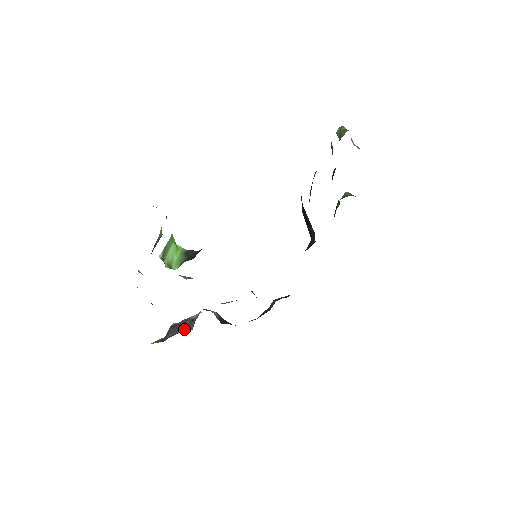
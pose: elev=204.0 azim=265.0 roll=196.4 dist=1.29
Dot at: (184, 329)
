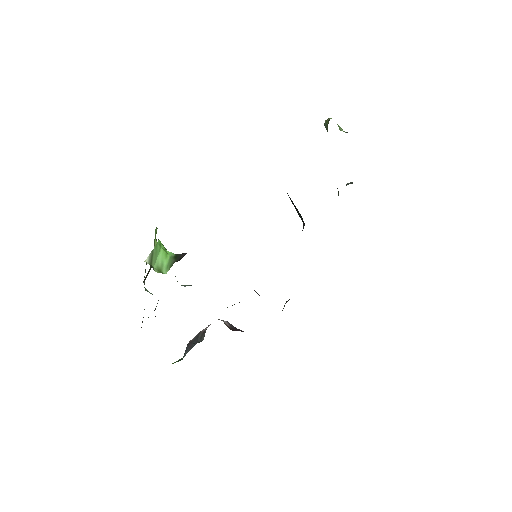
Dot at: (197, 342)
